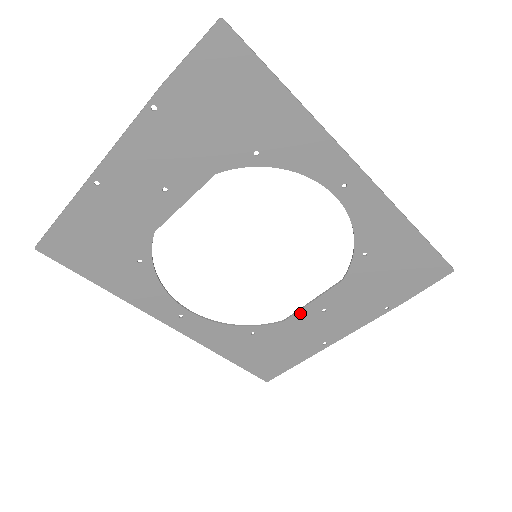
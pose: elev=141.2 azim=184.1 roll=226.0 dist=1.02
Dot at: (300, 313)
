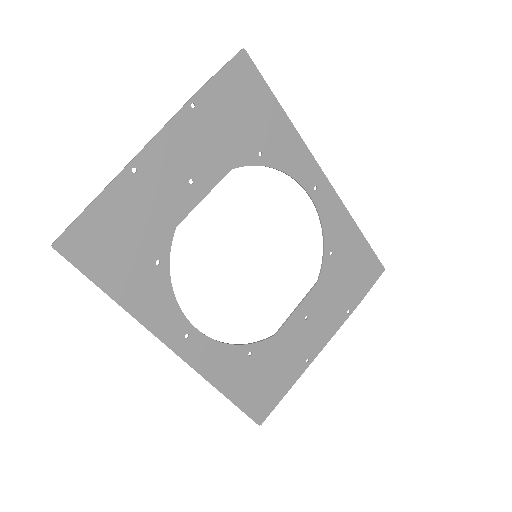
Dot at: (288, 323)
